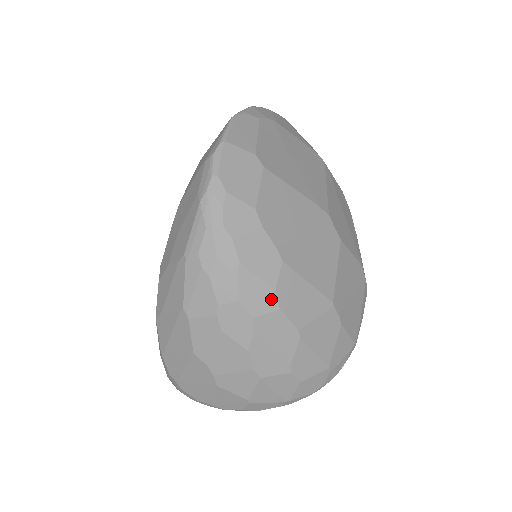
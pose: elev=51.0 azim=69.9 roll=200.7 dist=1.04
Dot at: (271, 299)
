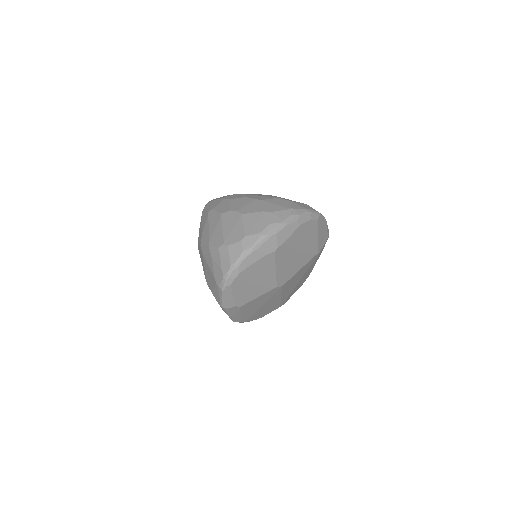
Dot at: occluded
